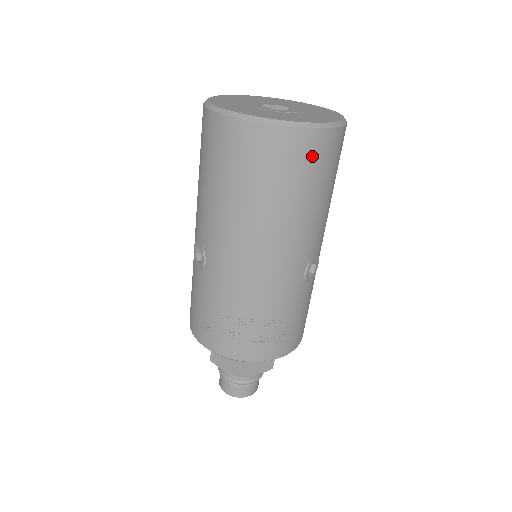
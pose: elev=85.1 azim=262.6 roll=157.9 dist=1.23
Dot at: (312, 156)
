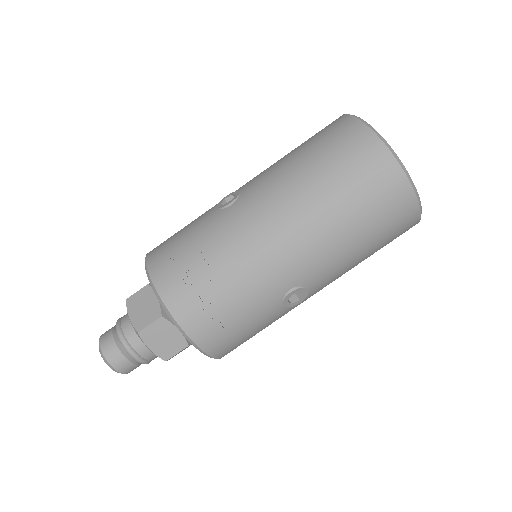
Dot at: (391, 201)
